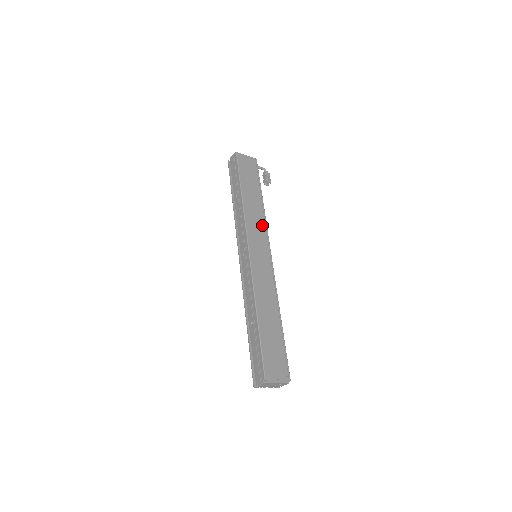
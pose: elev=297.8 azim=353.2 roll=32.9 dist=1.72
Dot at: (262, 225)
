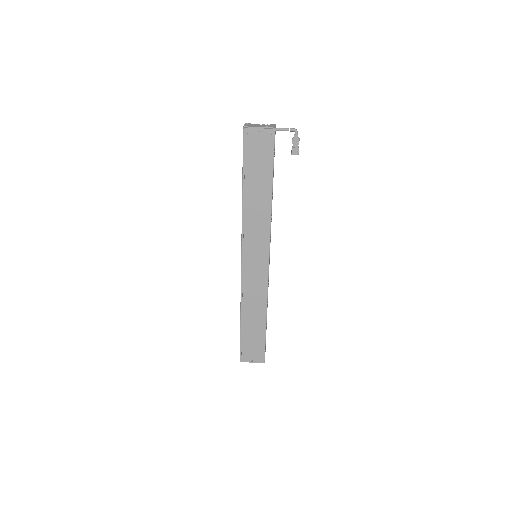
Dot at: (264, 228)
